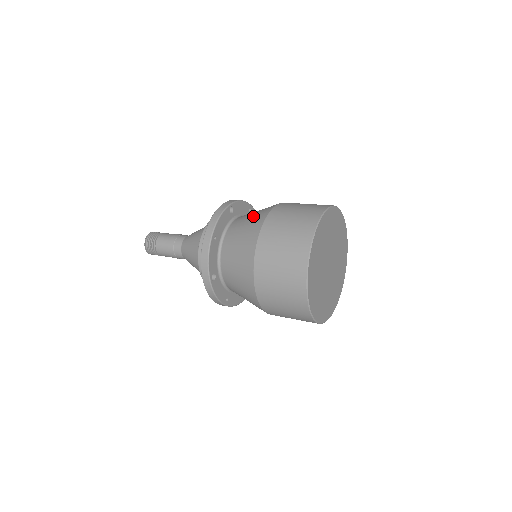
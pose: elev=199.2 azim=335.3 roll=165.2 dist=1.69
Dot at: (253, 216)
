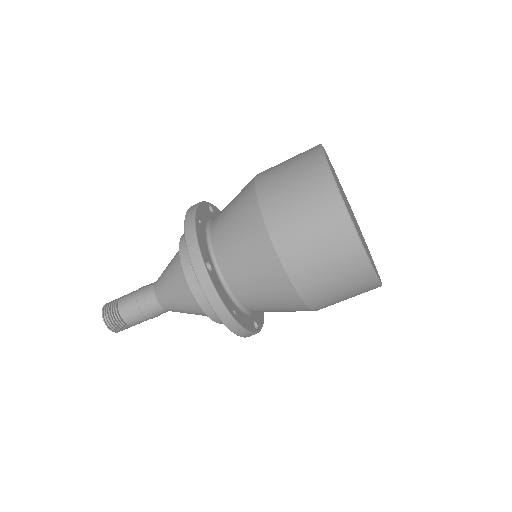
Dot at: occluded
